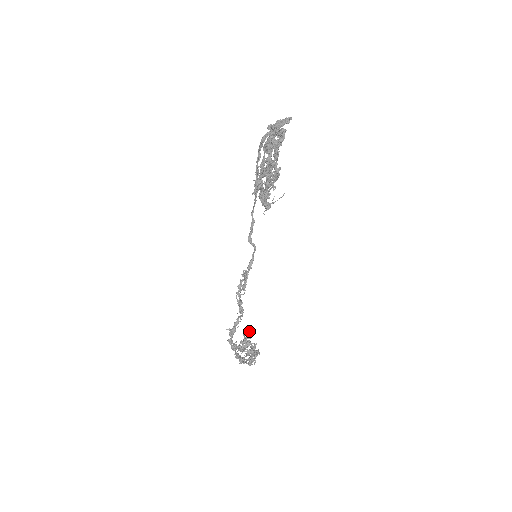
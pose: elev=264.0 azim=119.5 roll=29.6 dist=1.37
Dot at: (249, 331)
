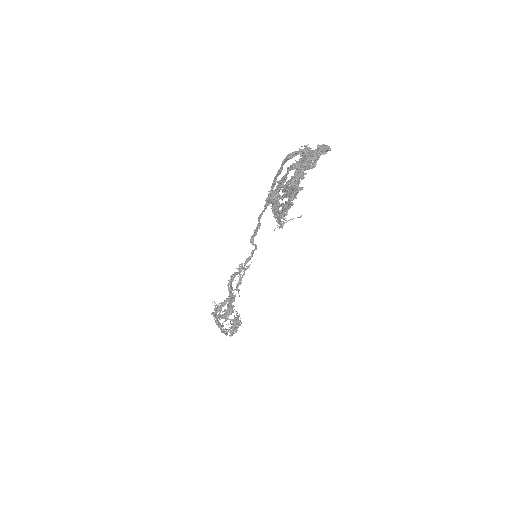
Dot at: (233, 299)
